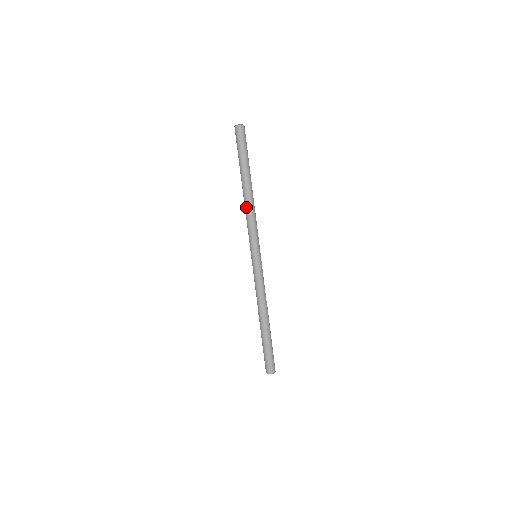
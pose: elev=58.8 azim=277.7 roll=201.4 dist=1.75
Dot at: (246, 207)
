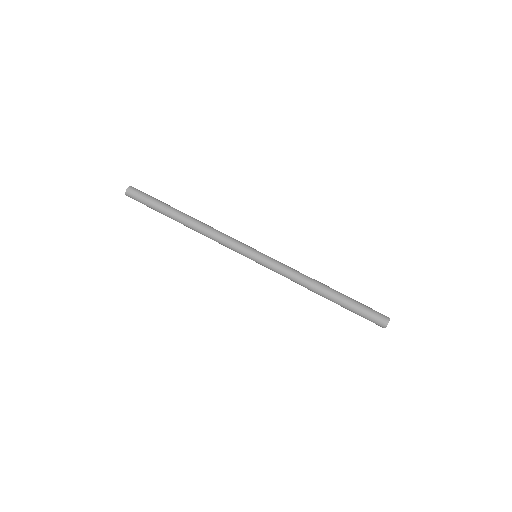
Dot at: (203, 231)
